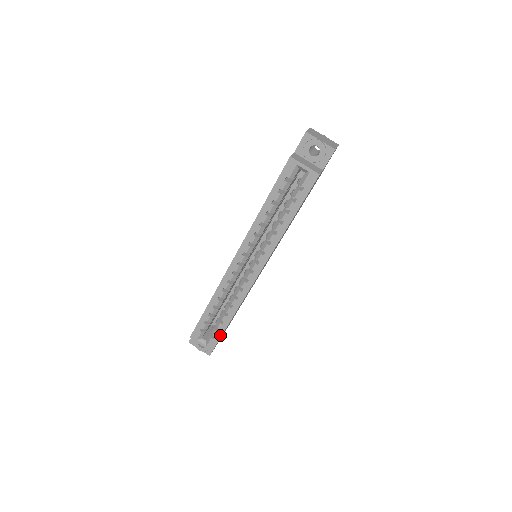
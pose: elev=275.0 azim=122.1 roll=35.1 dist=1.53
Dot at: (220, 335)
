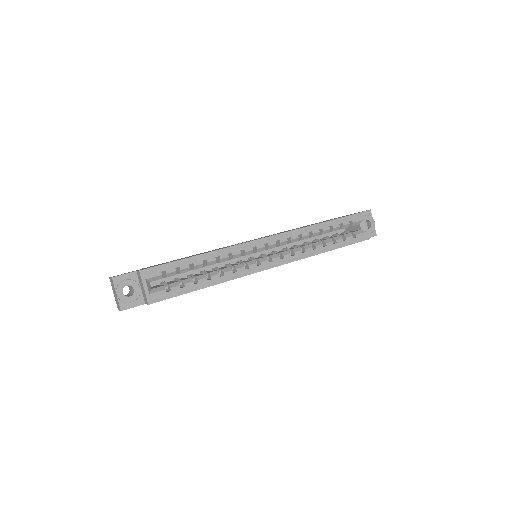
Dot at: (179, 293)
